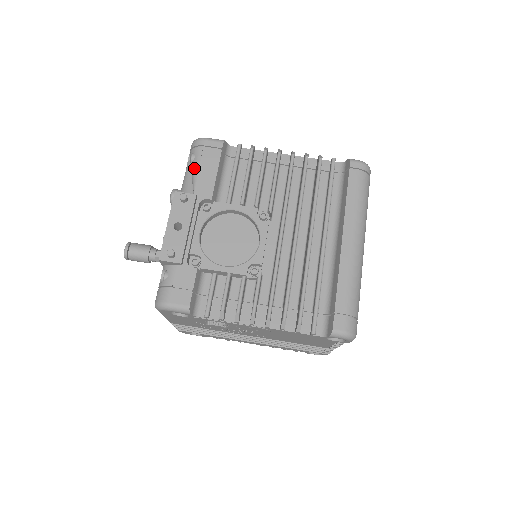
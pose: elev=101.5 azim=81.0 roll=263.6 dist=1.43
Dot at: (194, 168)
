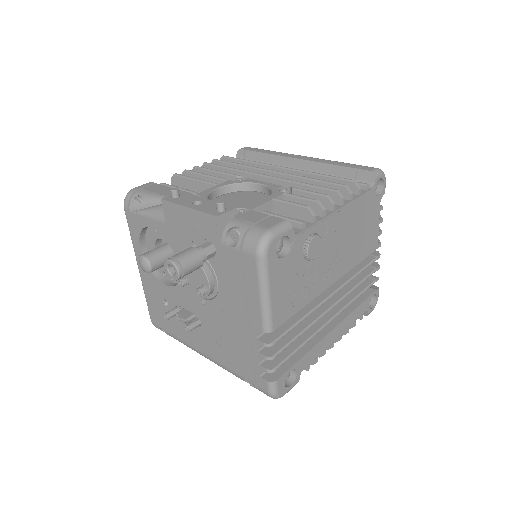
Dot at: (151, 197)
